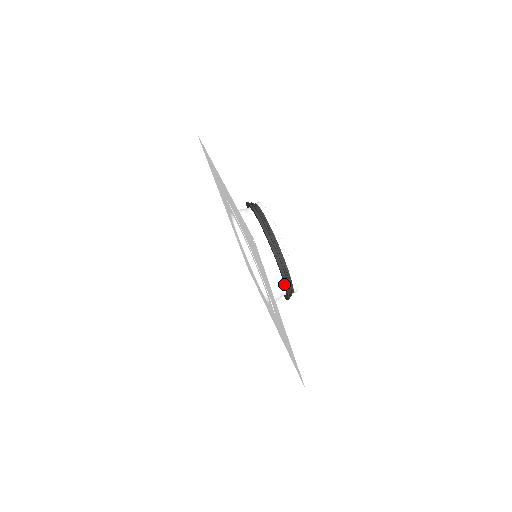
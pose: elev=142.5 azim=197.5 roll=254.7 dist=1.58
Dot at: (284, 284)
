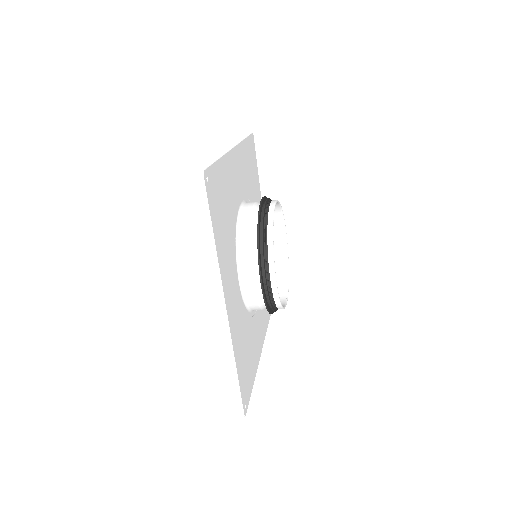
Dot at: (261, 282)
